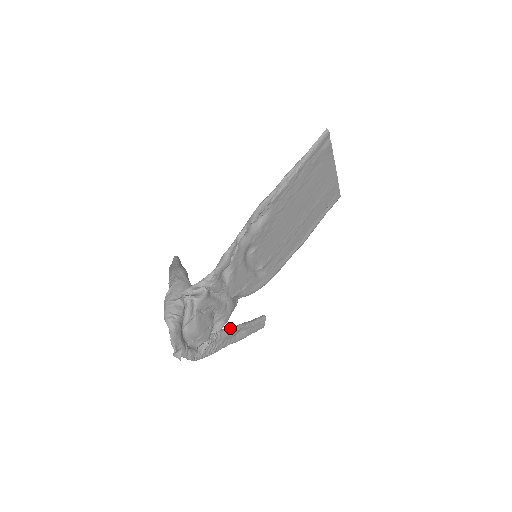
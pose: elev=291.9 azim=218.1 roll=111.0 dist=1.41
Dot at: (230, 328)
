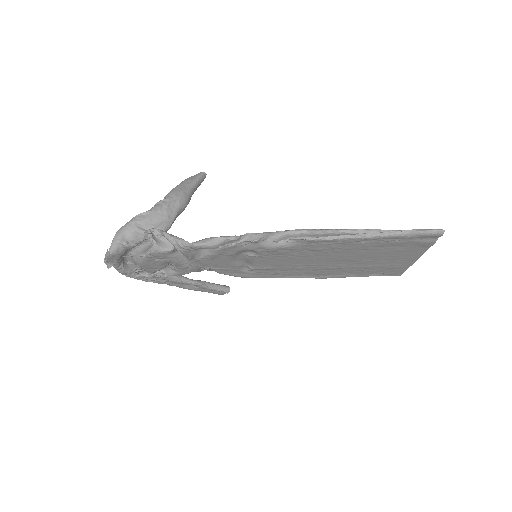
Dot at: (183, 277)
